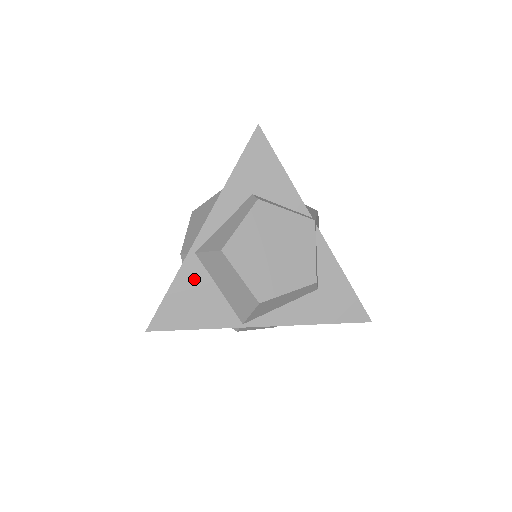
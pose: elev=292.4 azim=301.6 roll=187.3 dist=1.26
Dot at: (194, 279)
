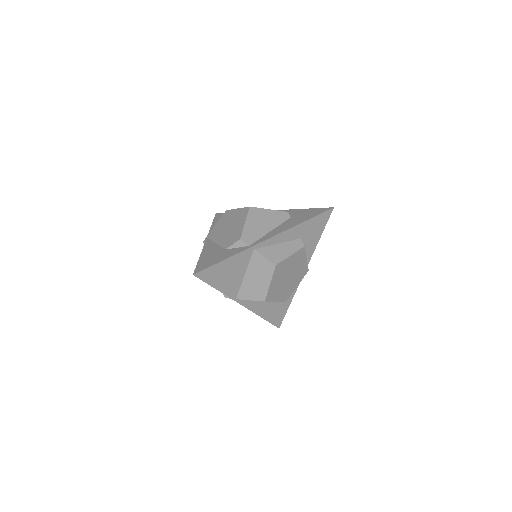
Dot at: (240, 262)
